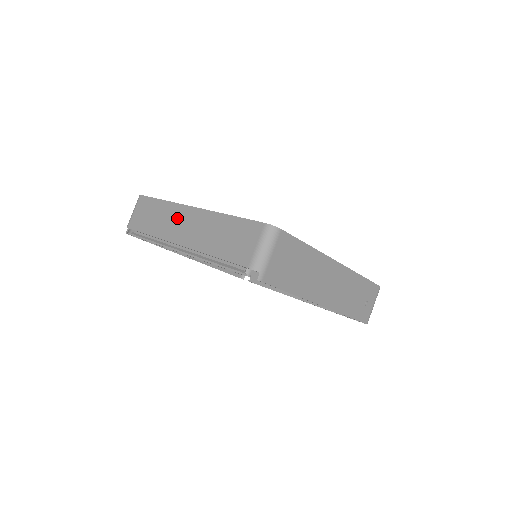
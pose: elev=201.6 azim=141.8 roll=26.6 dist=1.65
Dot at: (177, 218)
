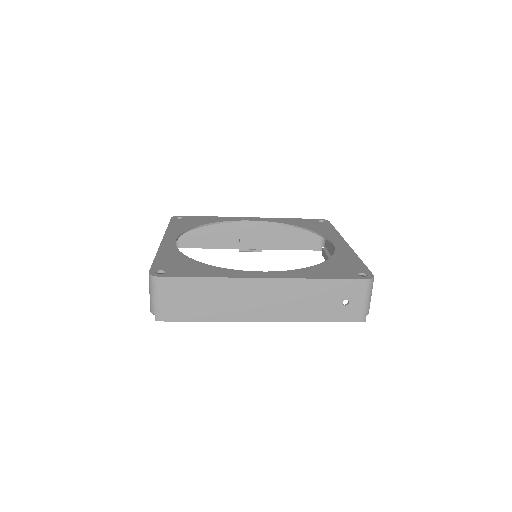
Dot at: occluded
